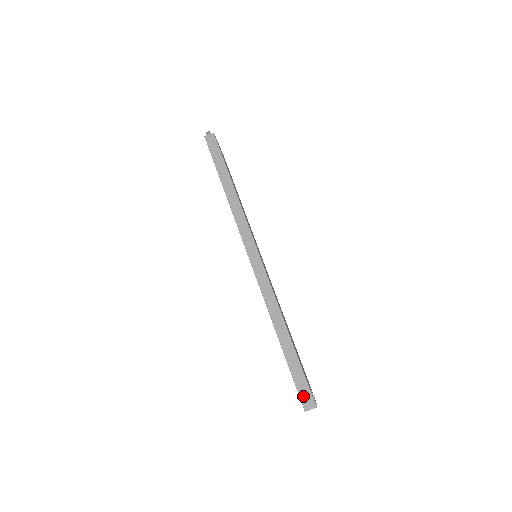
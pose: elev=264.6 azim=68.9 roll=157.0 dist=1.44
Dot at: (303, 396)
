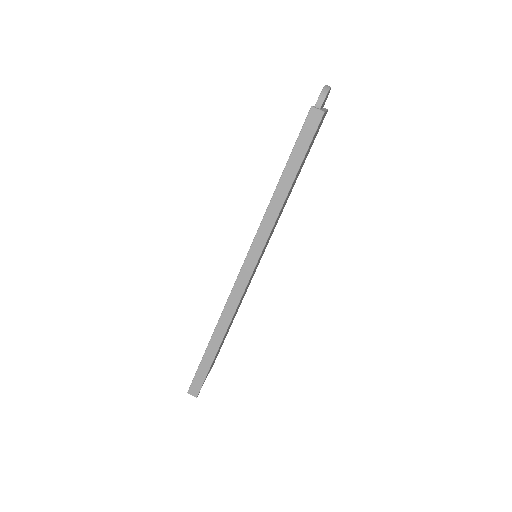
Dot at: (194, 385)
